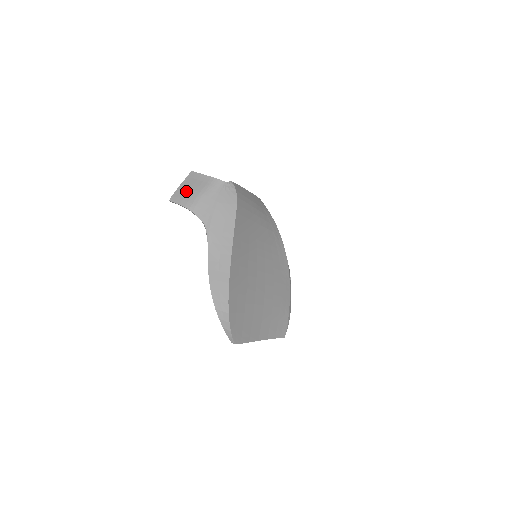
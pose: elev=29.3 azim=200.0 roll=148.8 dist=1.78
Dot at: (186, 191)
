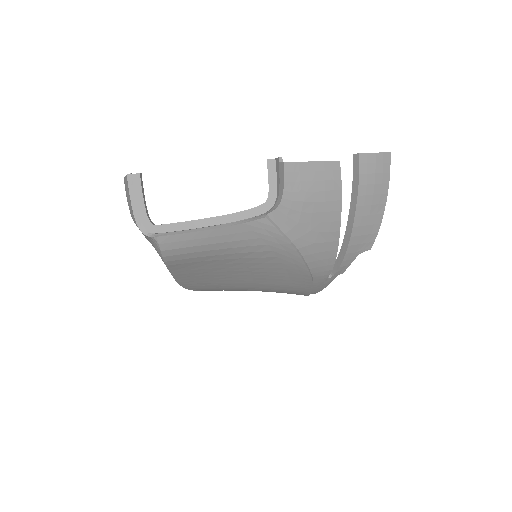
Dot at: (126, 195)
